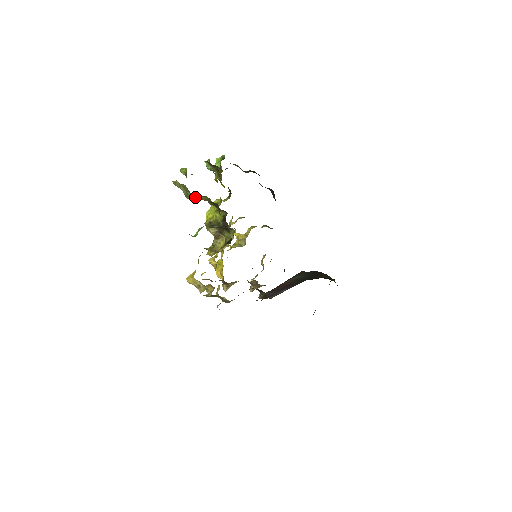
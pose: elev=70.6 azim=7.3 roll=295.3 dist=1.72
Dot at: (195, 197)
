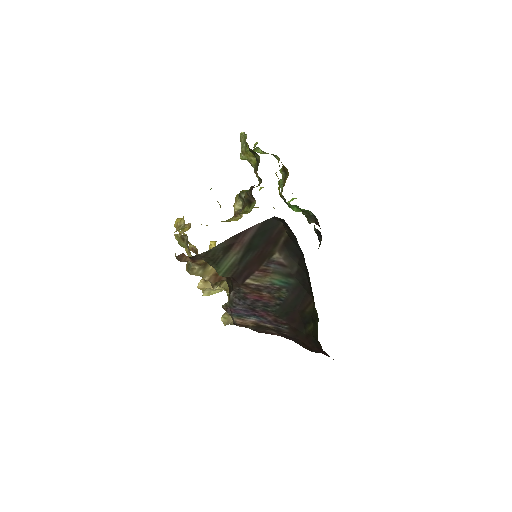
Dot at: (247, 155)
